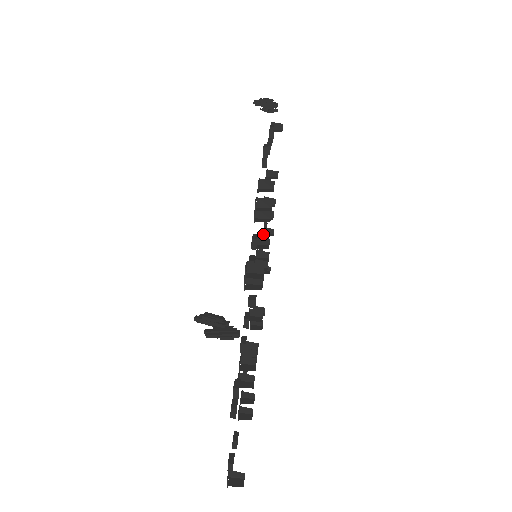
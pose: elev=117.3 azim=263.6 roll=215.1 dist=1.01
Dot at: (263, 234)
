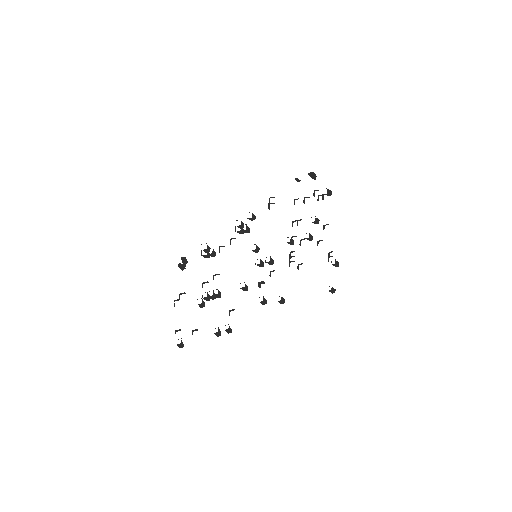
Dot at: occluded
